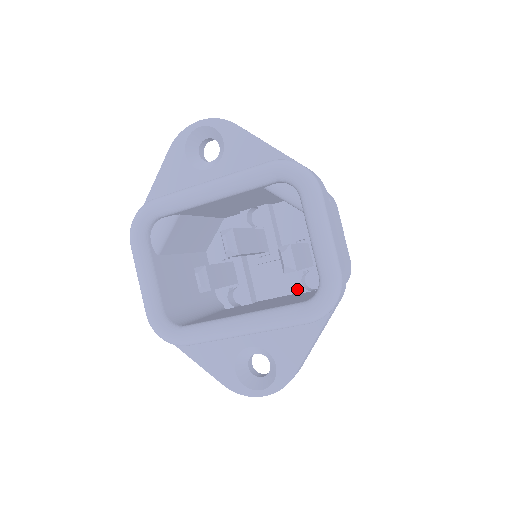
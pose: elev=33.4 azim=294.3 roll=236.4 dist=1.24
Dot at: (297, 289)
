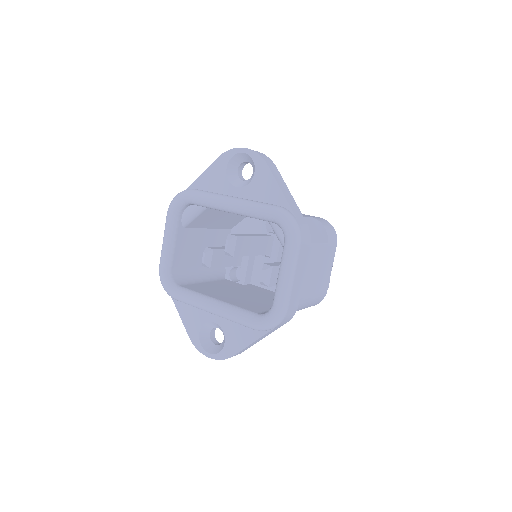
Dot at: occluded
